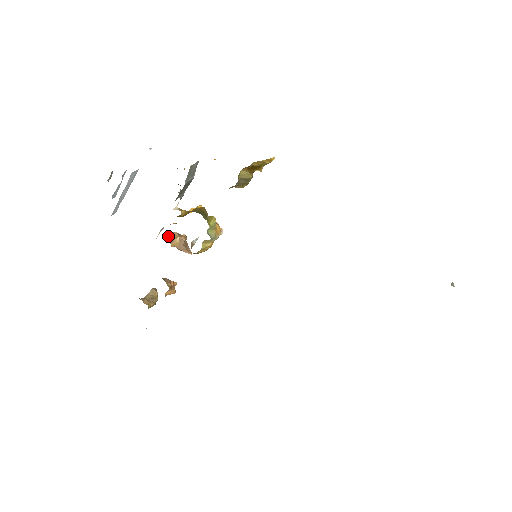
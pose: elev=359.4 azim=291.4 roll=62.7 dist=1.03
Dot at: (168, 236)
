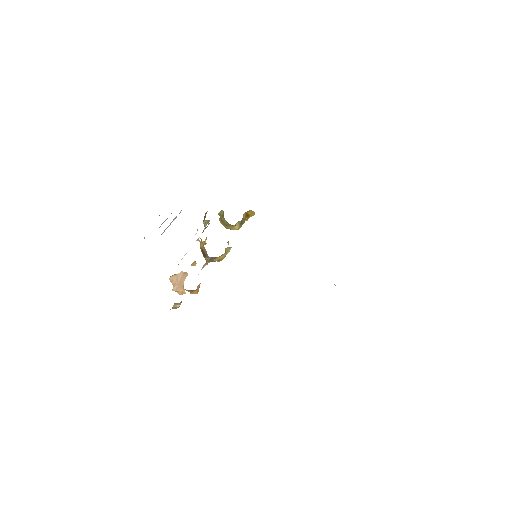
Dot at: (173, 275)
